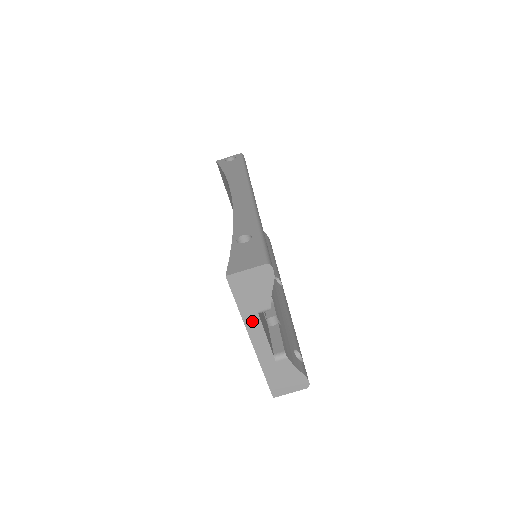
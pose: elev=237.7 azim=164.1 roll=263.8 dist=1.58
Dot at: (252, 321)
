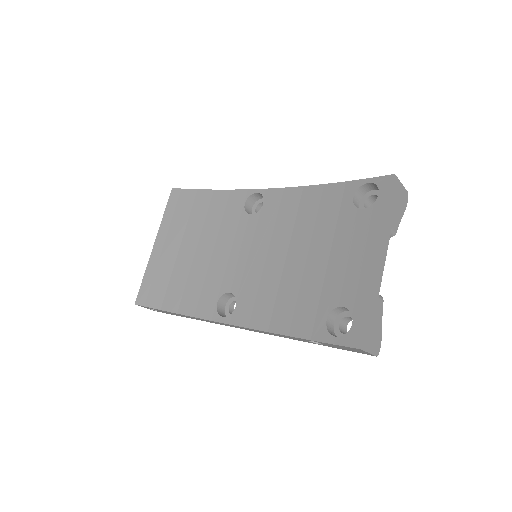
Dot at: (387, 234)
